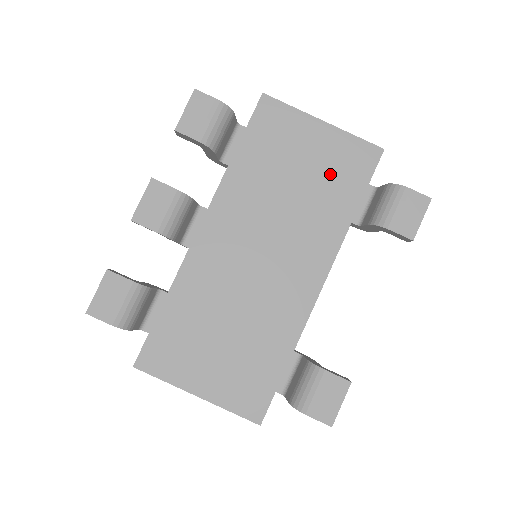
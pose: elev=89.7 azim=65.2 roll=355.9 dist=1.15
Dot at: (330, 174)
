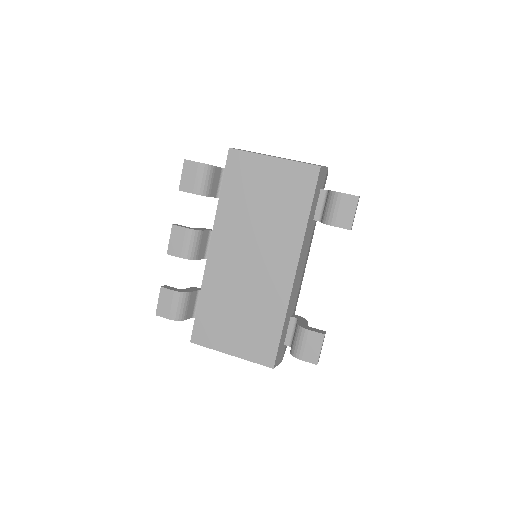
Dot at: (286, 194)
